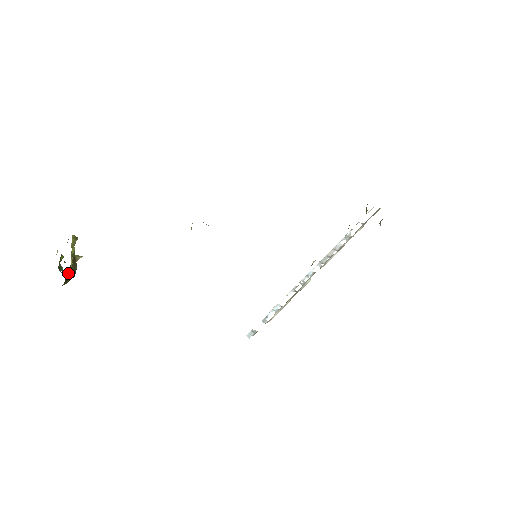
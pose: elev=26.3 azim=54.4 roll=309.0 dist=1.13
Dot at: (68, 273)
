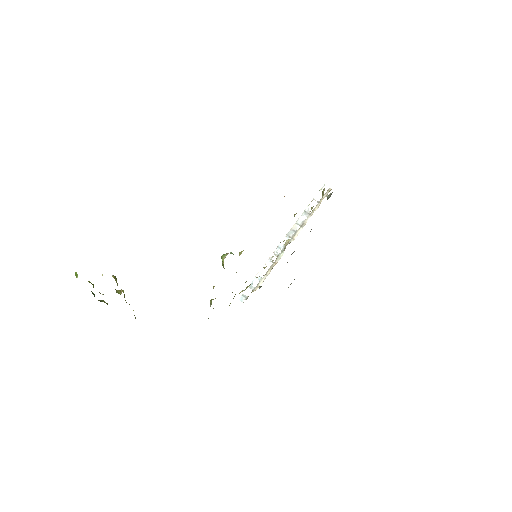
Dot at: occluded
